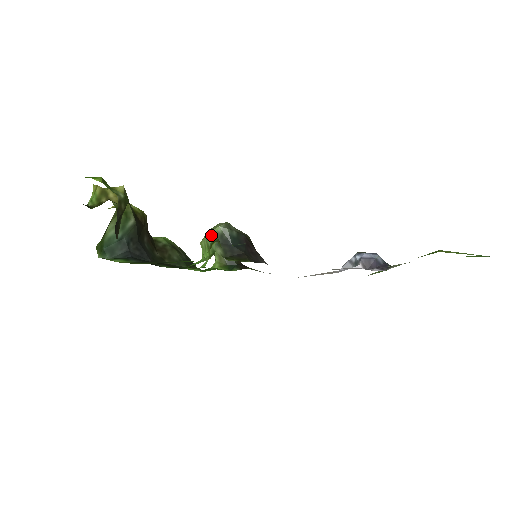
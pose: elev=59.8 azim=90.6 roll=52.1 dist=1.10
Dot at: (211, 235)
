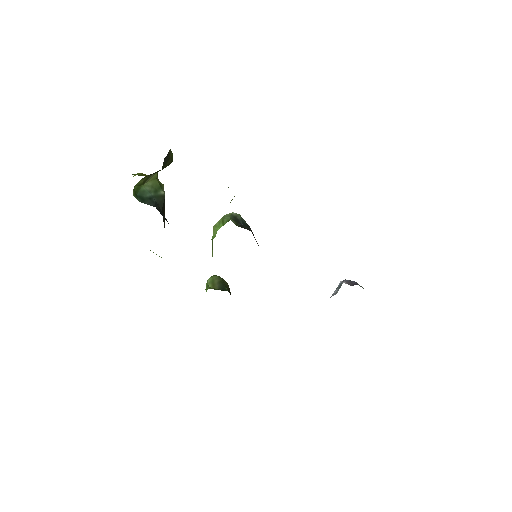
Dot at: (226, 215)
